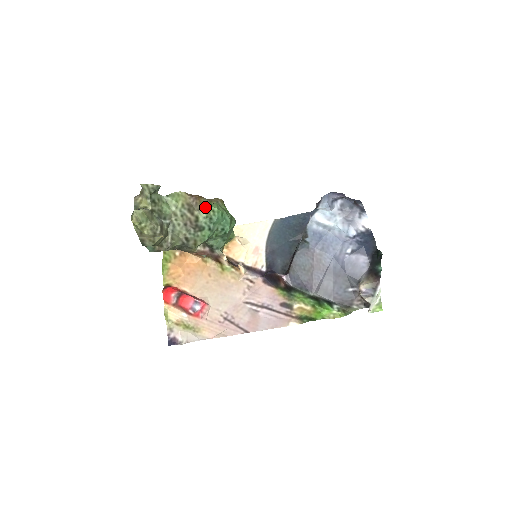
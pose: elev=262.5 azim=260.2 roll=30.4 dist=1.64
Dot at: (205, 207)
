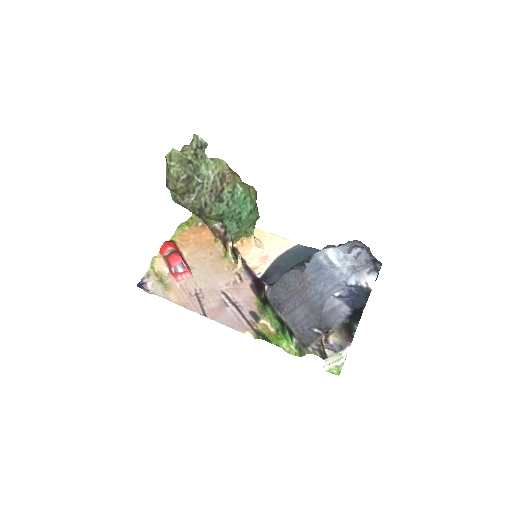
Dot at: occluded
